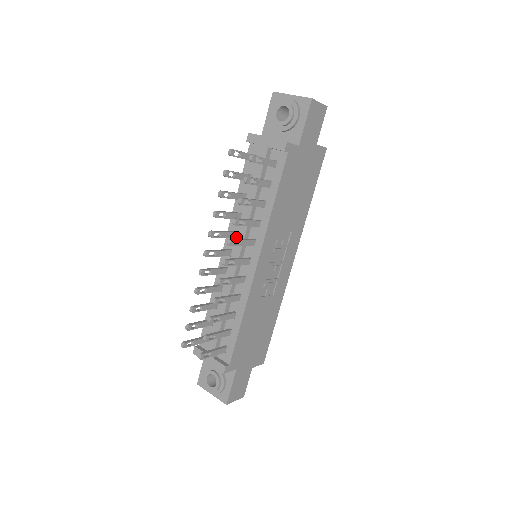
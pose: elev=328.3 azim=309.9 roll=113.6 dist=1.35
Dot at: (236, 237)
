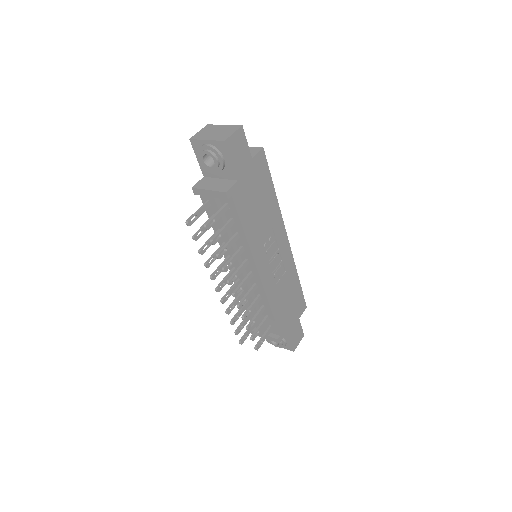
Dot at: occluded
